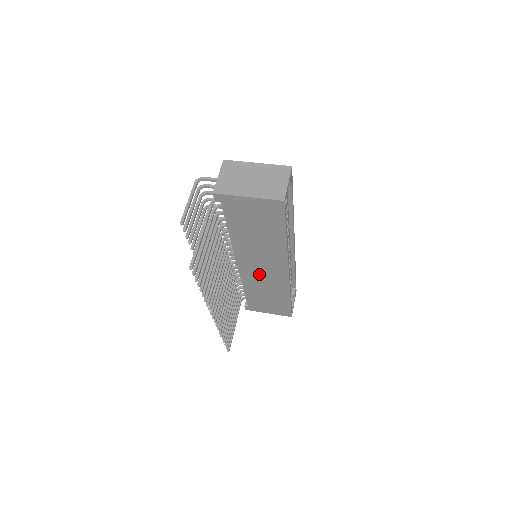
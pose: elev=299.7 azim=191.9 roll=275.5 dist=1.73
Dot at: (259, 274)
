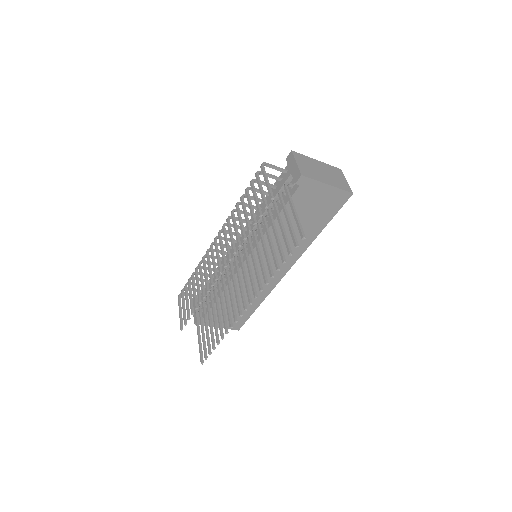
Dot at: (255, 275)
